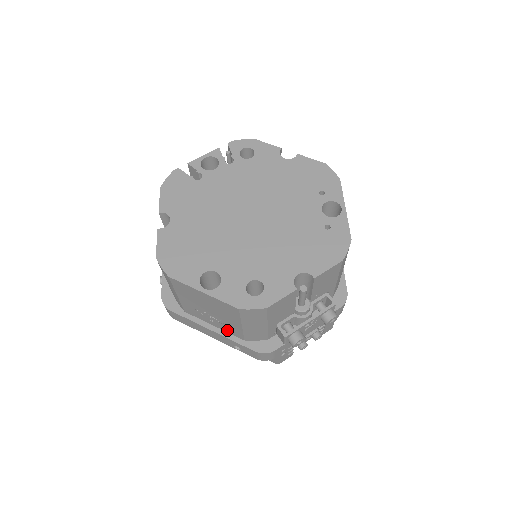
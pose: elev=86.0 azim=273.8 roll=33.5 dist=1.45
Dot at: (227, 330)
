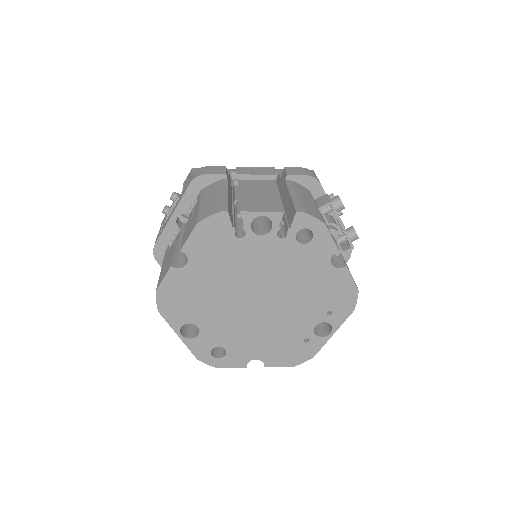
Dot at: occluded
